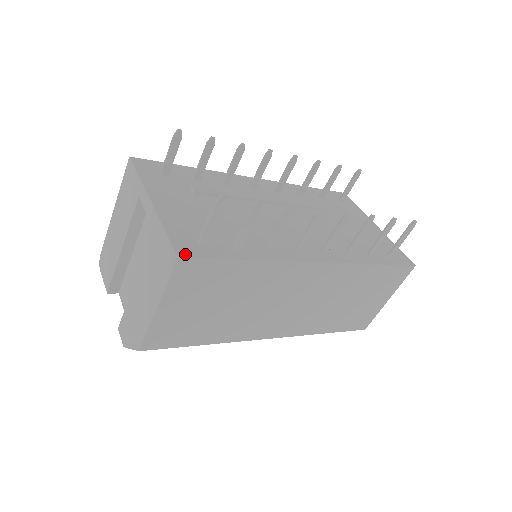
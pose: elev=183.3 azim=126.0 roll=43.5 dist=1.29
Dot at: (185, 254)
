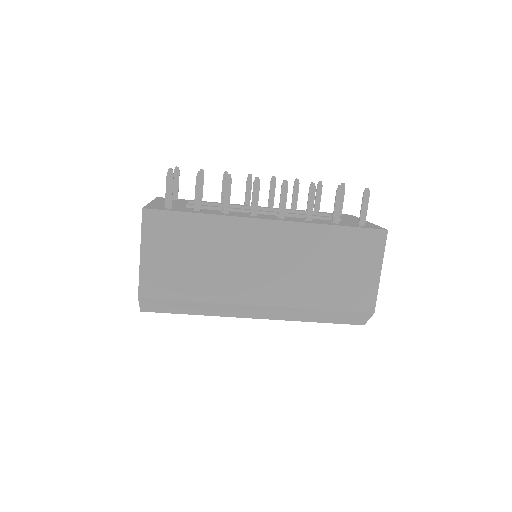
Dot at: (149, 208)
